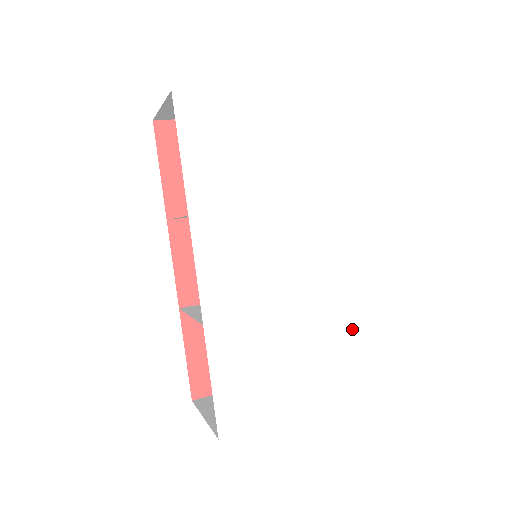
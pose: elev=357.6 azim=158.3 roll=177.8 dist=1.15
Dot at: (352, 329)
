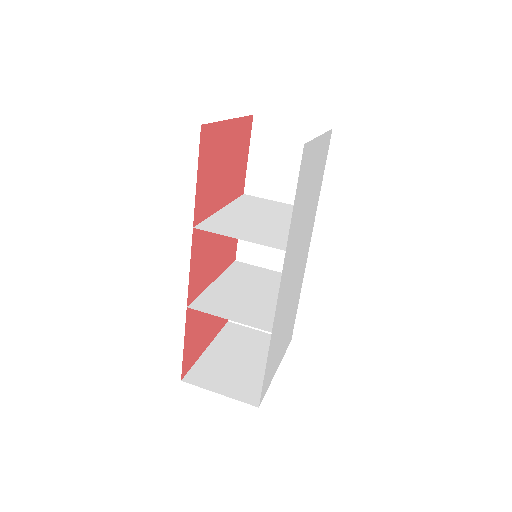
Dot at: occluded
